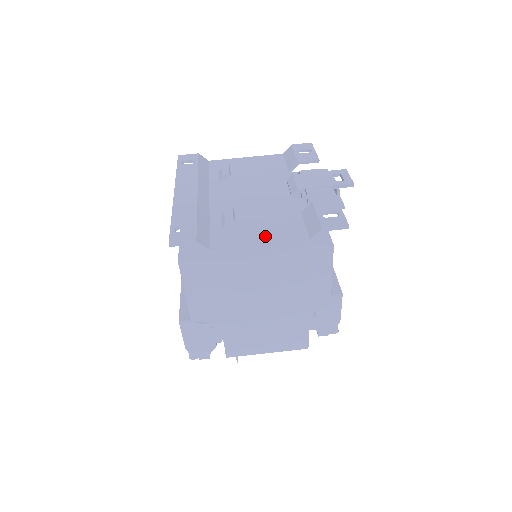
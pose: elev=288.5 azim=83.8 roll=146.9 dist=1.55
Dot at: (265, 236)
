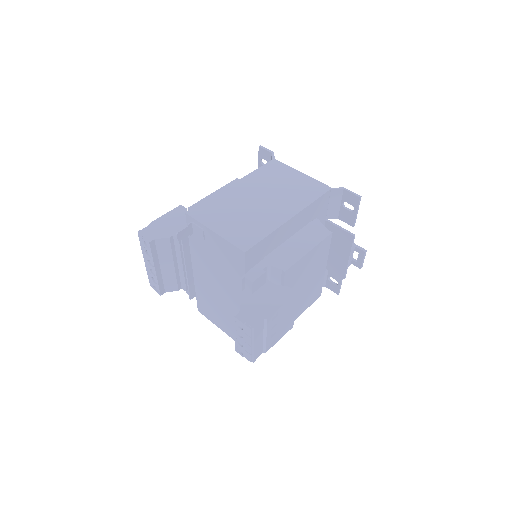
Dot at: occluded
